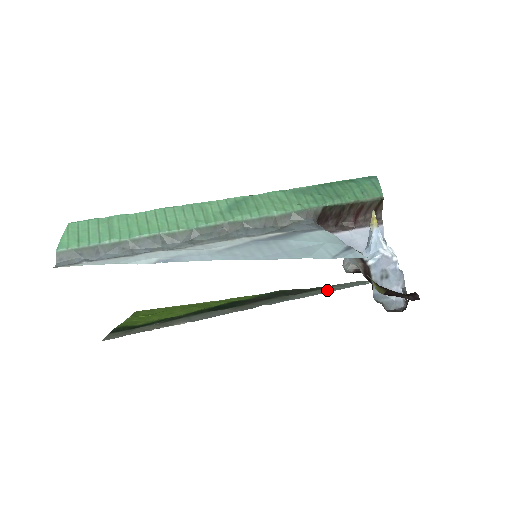
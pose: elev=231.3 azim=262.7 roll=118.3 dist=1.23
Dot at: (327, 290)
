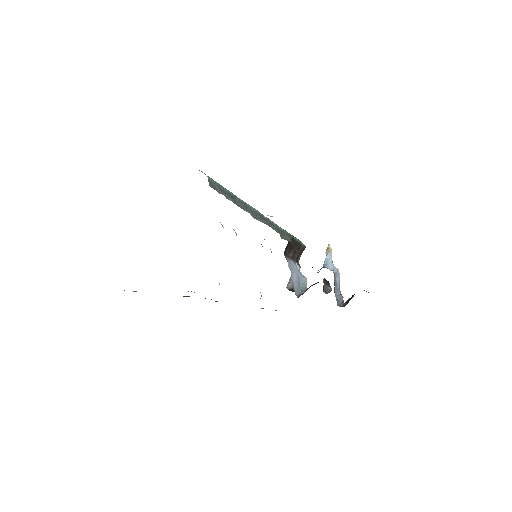
Dot at: occluded
